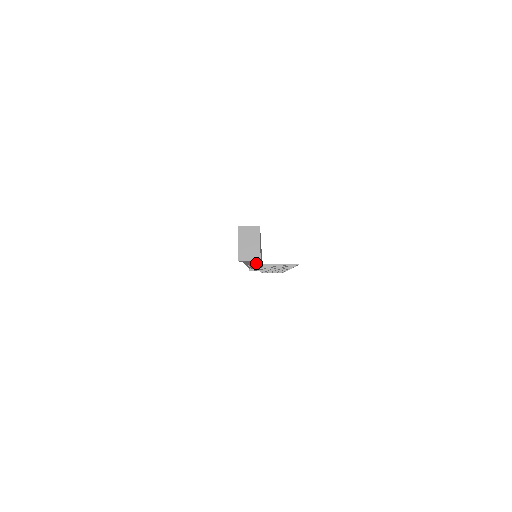
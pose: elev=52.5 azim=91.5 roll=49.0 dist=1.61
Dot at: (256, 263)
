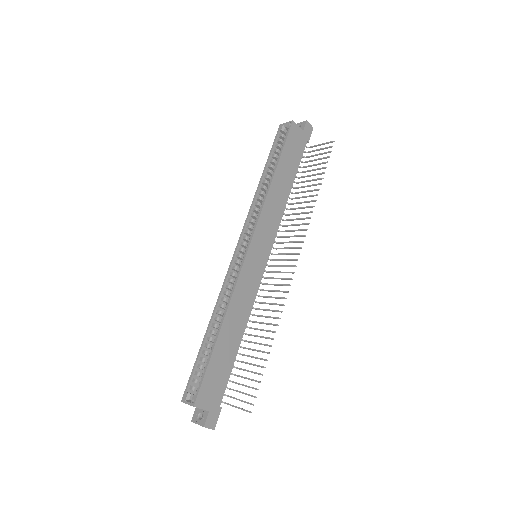
Dot at: occluded
